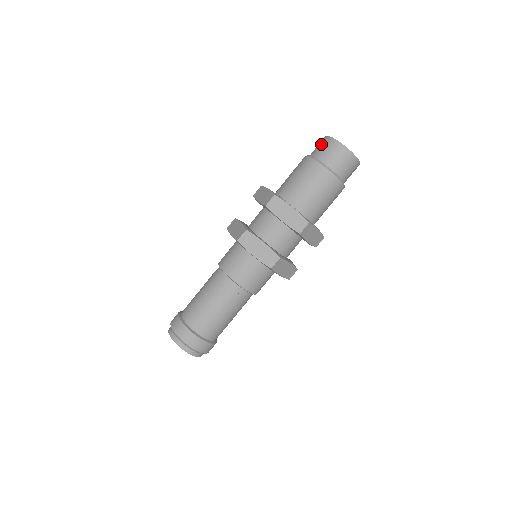
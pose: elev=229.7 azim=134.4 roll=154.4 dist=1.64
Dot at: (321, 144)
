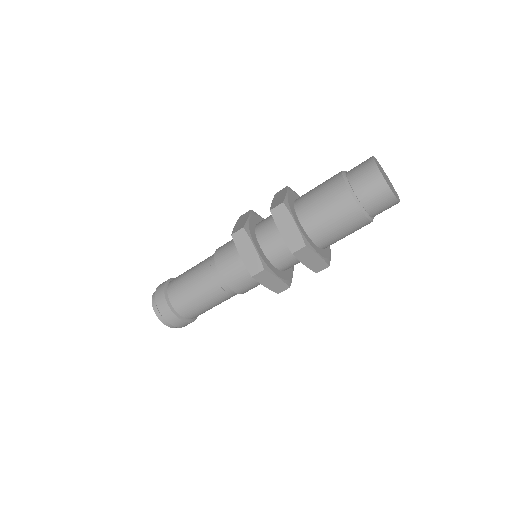
Dot at: (361, 164)
